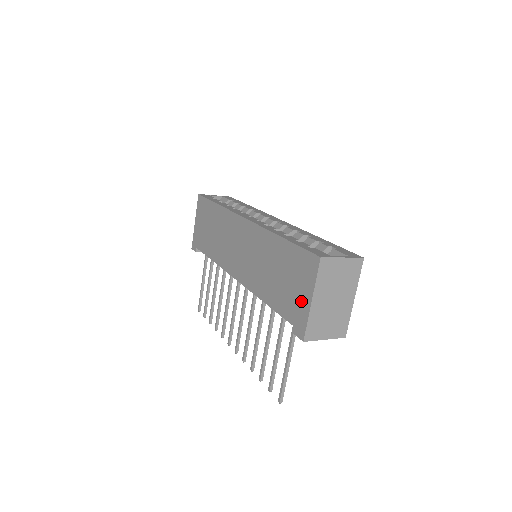
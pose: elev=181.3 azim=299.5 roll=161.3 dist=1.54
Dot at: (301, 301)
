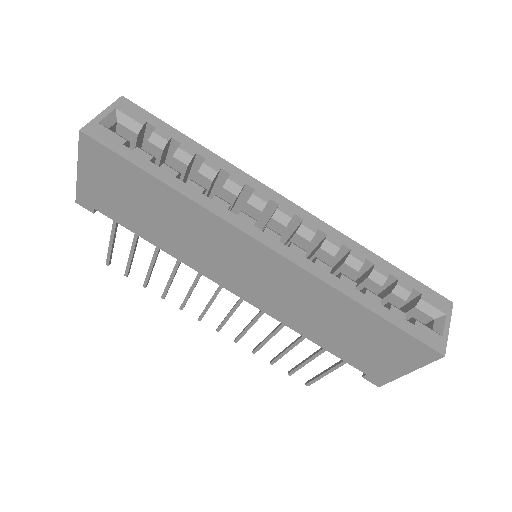
Dot at: (388, 367)
